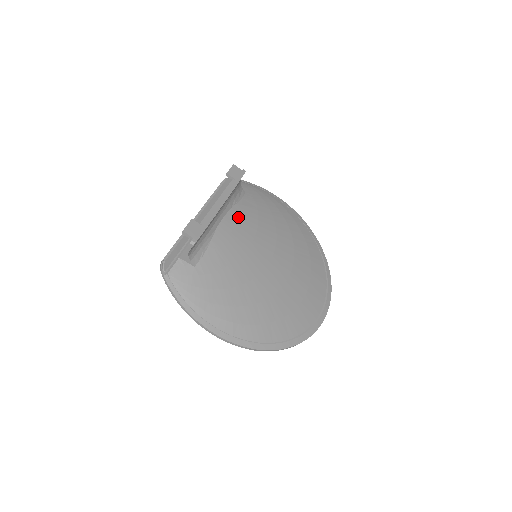
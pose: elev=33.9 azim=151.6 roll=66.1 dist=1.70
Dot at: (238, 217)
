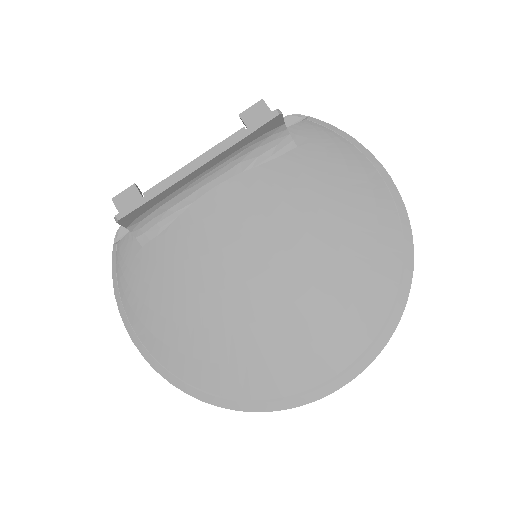
Dot at: (245, 189)
